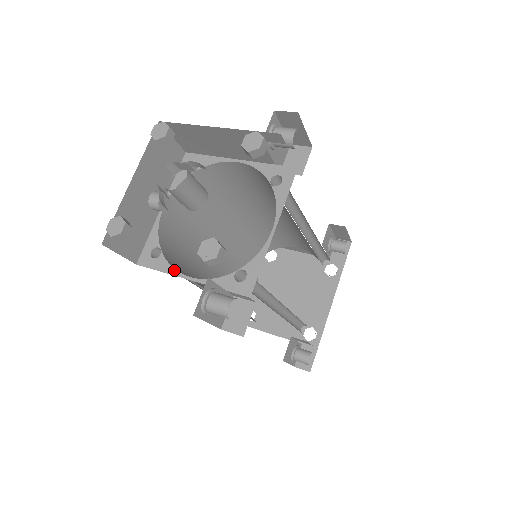
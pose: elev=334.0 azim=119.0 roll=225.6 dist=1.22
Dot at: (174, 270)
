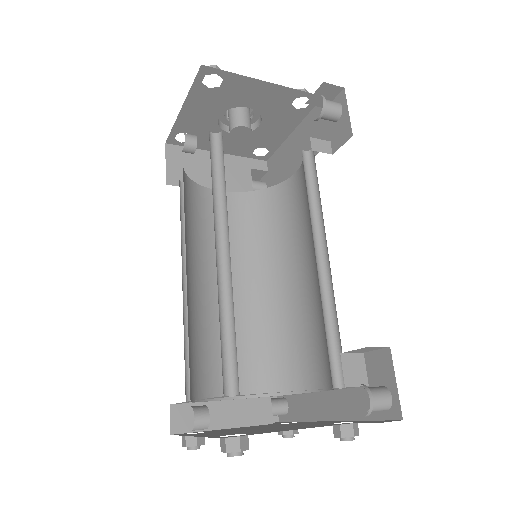
Dot at: occluded
